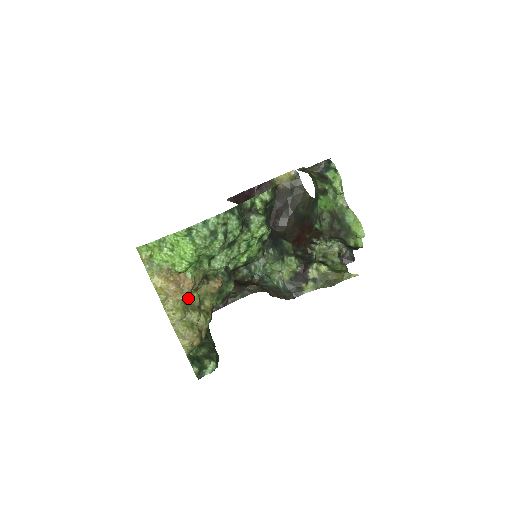
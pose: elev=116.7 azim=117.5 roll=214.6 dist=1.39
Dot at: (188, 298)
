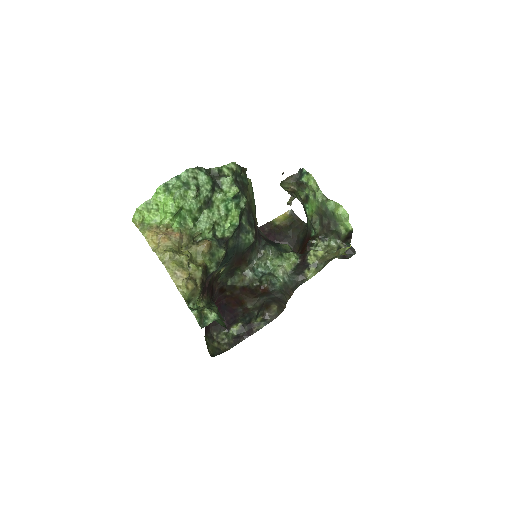
Dot at: (177, 248)
